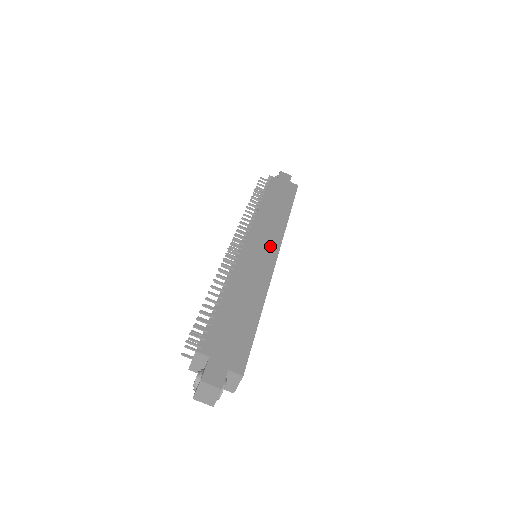
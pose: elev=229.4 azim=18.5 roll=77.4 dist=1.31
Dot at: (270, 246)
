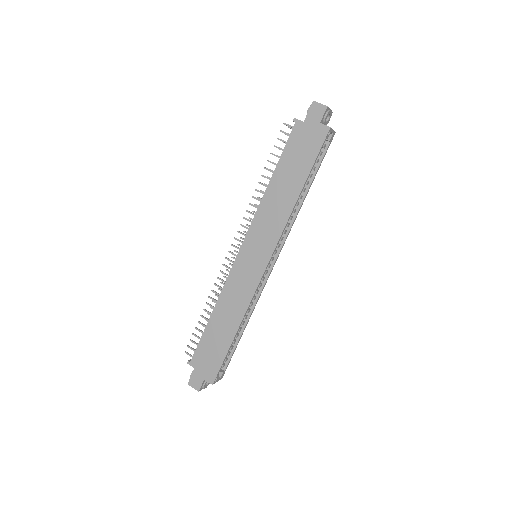
Dot at: (262, 254)
